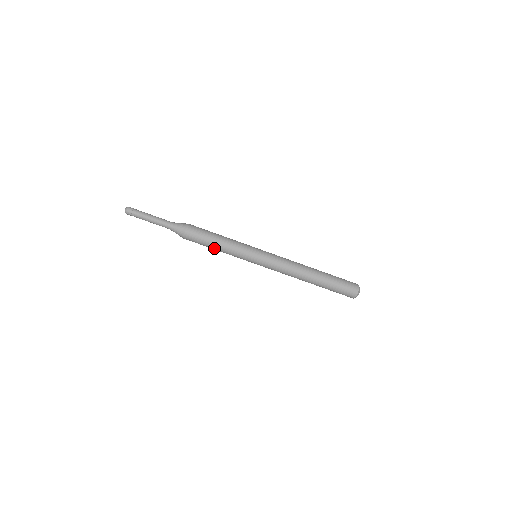
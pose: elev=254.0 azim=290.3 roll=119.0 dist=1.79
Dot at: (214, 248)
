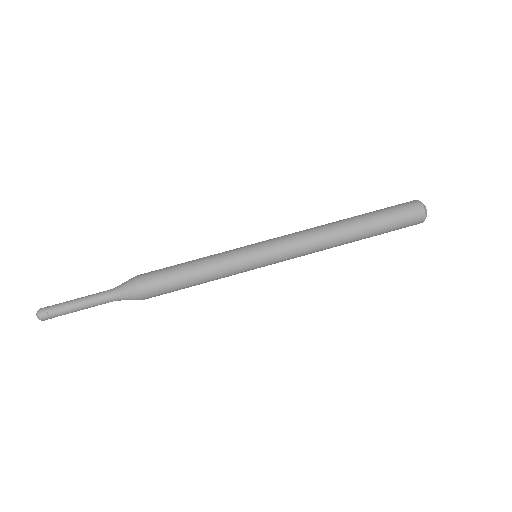
Dot at: occluded
